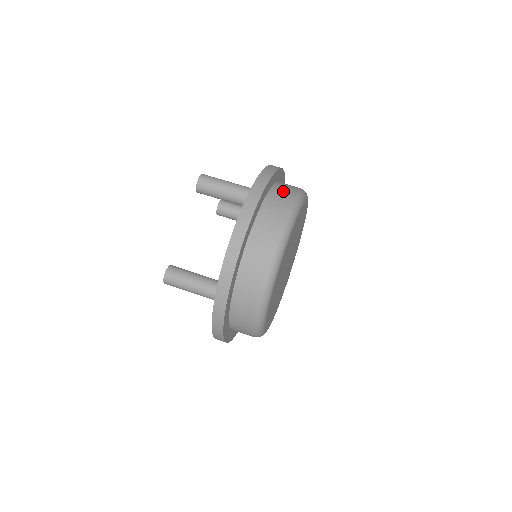
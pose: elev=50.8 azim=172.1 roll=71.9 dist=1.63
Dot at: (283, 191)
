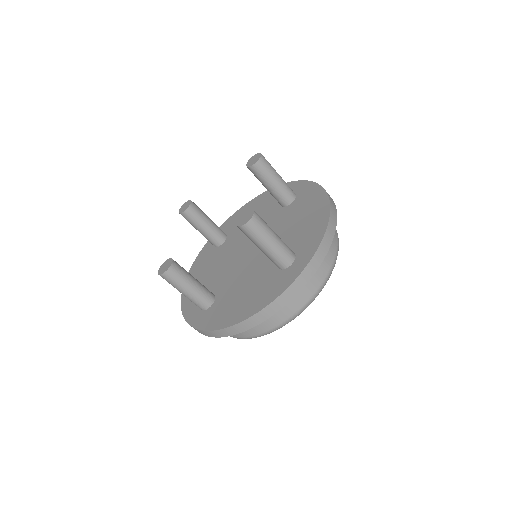
Dot at: occluded
